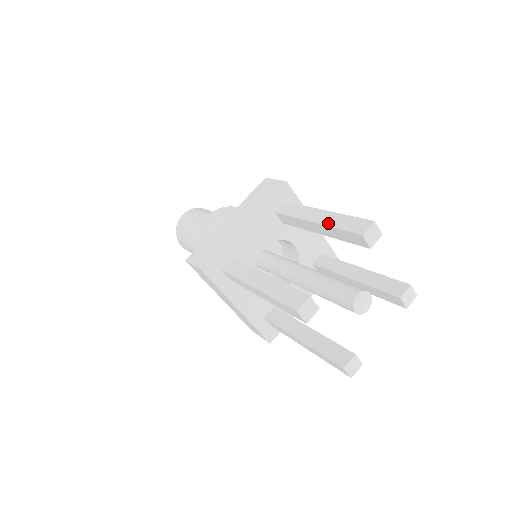
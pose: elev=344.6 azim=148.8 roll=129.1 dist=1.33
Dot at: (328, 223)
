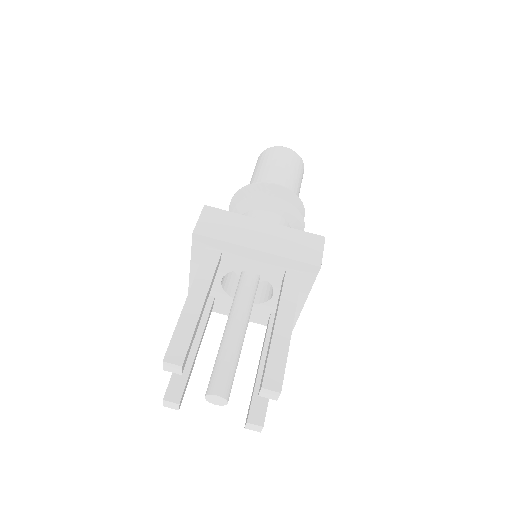
Dot at: occluded
